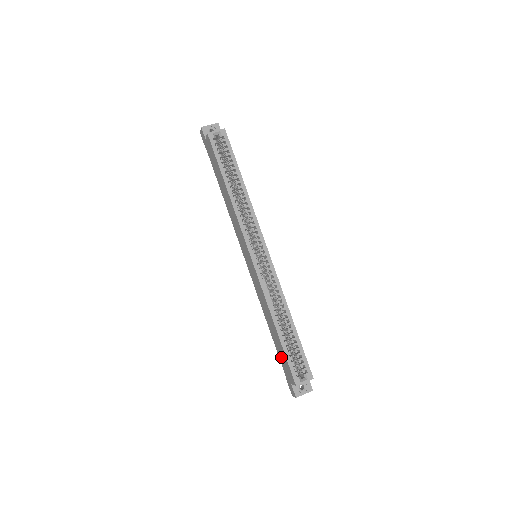
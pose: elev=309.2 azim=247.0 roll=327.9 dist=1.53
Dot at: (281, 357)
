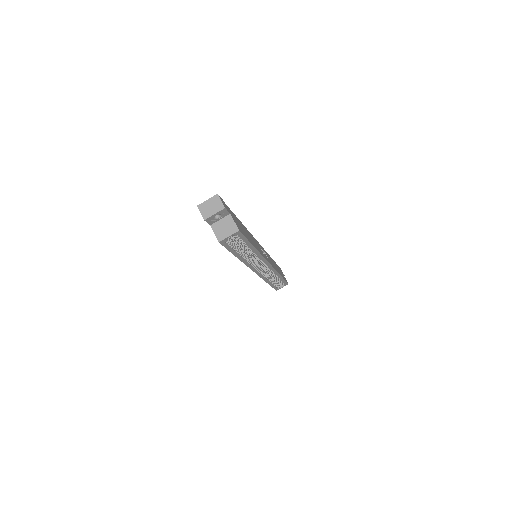
Dot at: occluded
